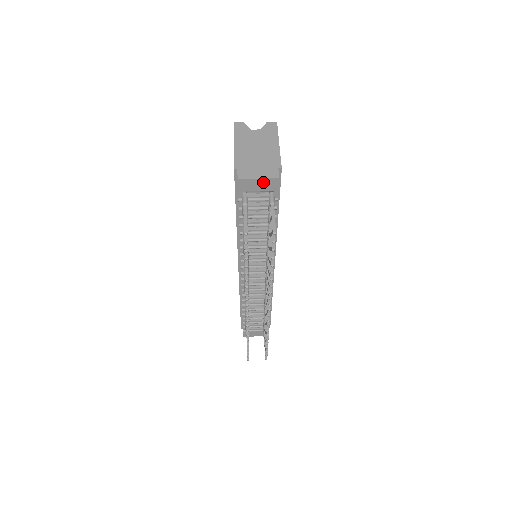
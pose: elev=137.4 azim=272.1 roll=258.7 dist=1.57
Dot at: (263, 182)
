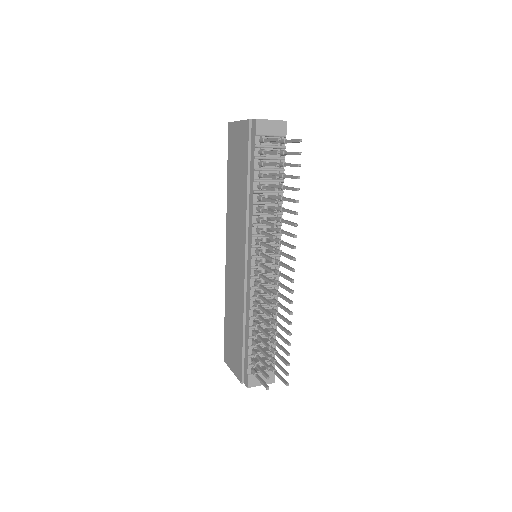
Dot at: (275, 125)
